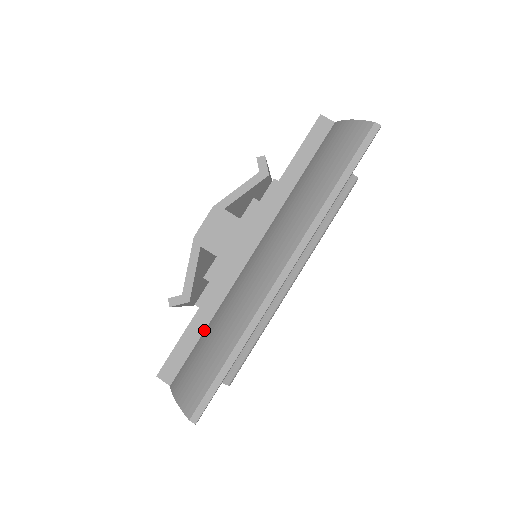
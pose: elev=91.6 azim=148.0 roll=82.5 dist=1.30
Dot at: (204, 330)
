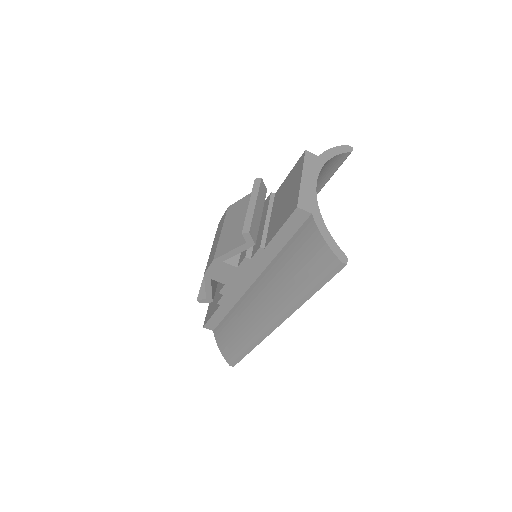
Dot at: (227, 314)
